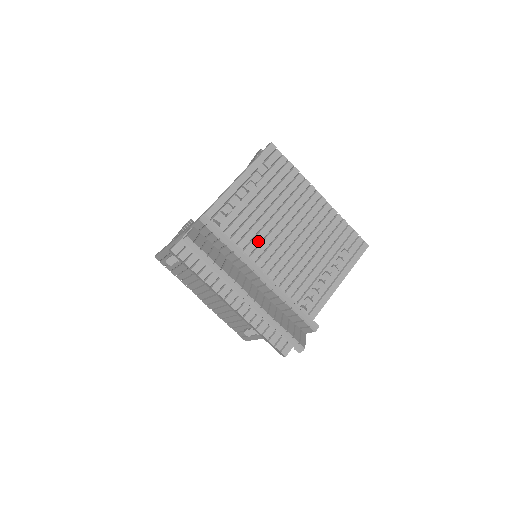
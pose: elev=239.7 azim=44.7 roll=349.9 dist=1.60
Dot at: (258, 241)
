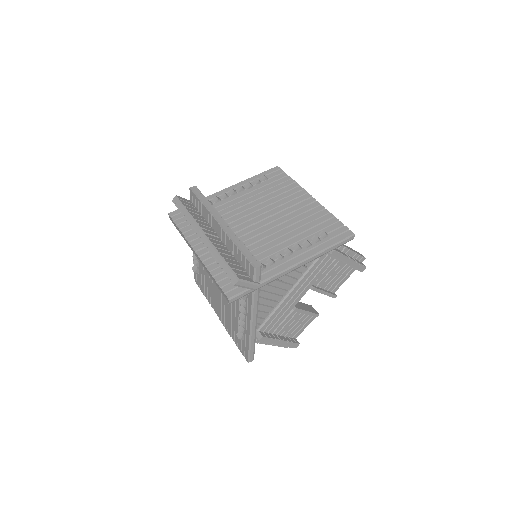
Dot at: (239, 217)
